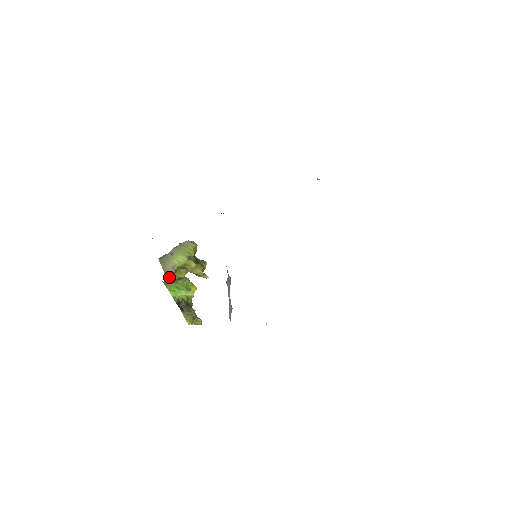
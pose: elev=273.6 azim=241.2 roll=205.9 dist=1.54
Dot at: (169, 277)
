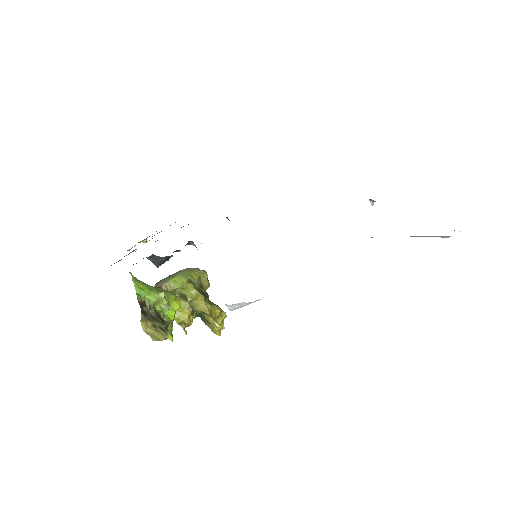
Dot at: occluded
